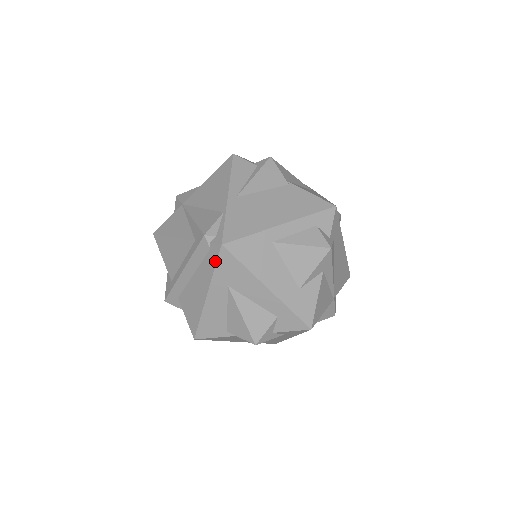
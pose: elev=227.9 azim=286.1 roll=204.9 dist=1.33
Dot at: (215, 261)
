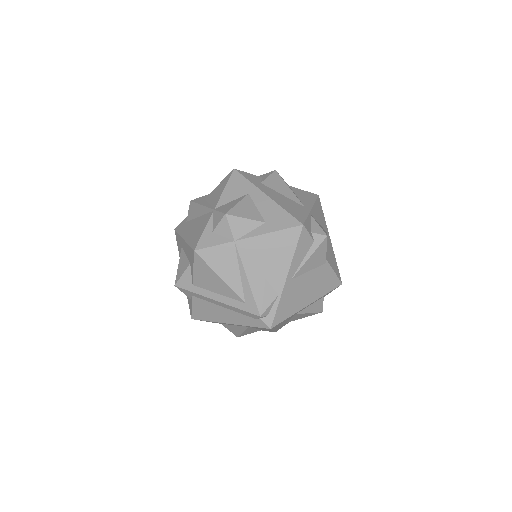
Dot at: (255, 326)
